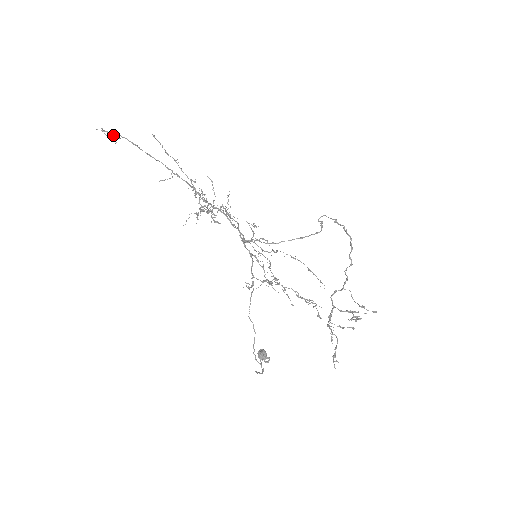
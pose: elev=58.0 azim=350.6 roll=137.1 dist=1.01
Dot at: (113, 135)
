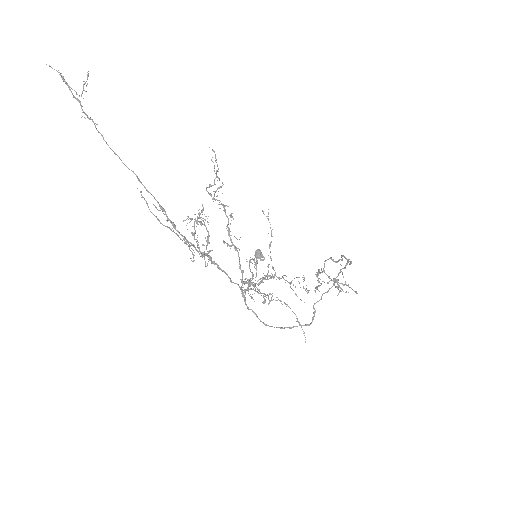
Dot at: (81, 107)
